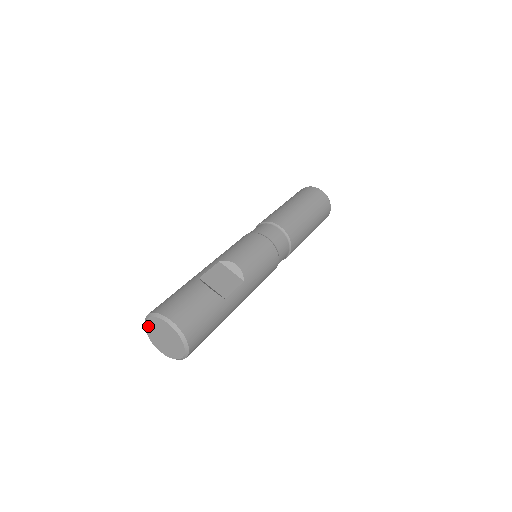
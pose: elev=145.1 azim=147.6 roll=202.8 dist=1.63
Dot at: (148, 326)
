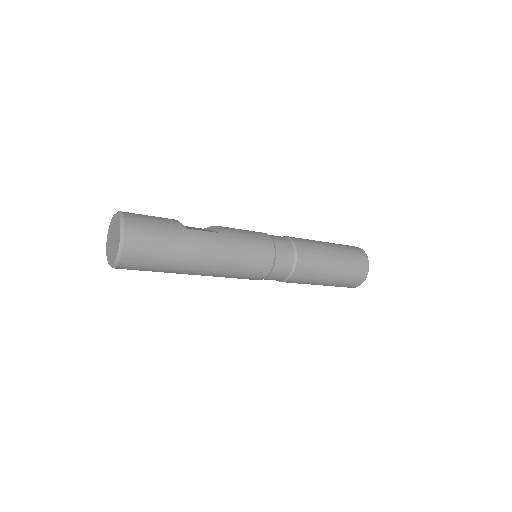
Dot at: (108, 239)
